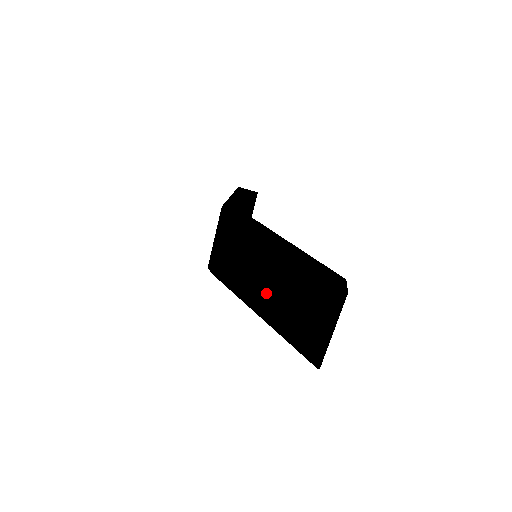
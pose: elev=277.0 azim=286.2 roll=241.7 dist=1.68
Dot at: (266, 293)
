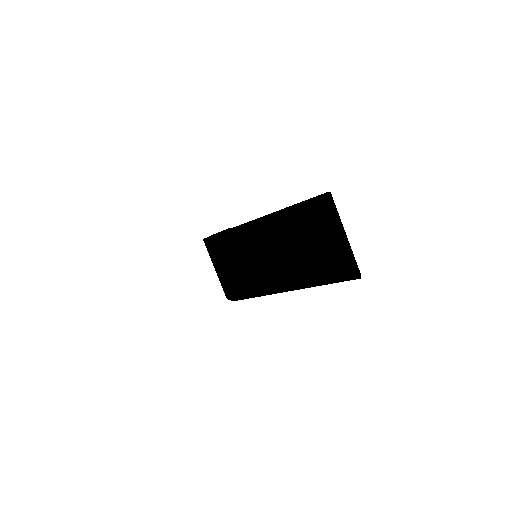
Dot at: (279, 265)
